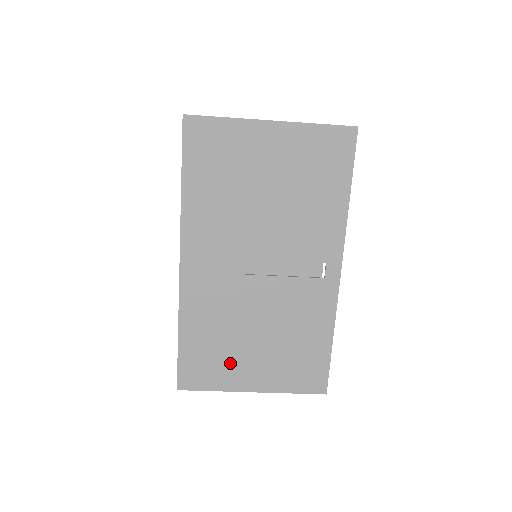
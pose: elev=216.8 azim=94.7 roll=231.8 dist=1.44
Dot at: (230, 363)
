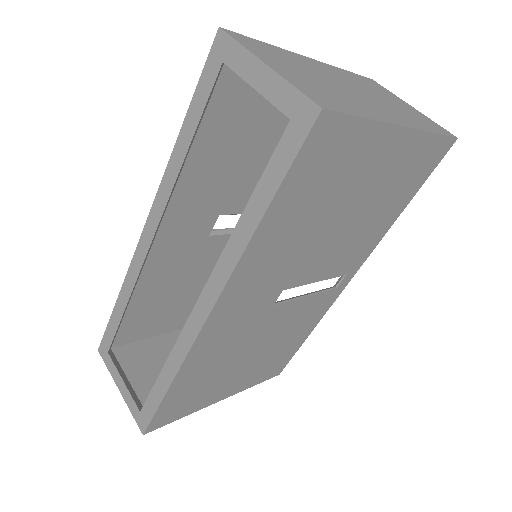
Dot at: (213, 388)
